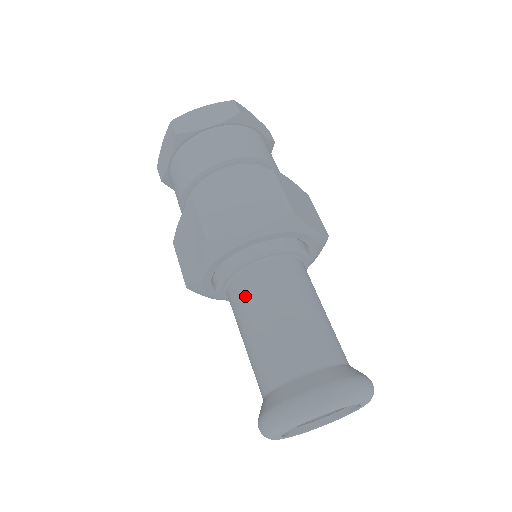
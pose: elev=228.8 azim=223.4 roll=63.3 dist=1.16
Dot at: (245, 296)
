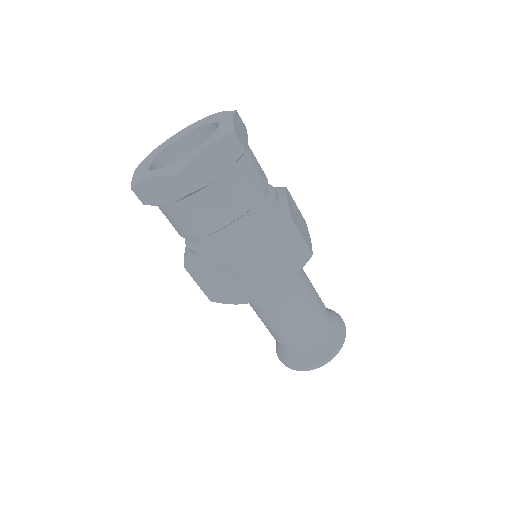
Dot at: (273, 308)
